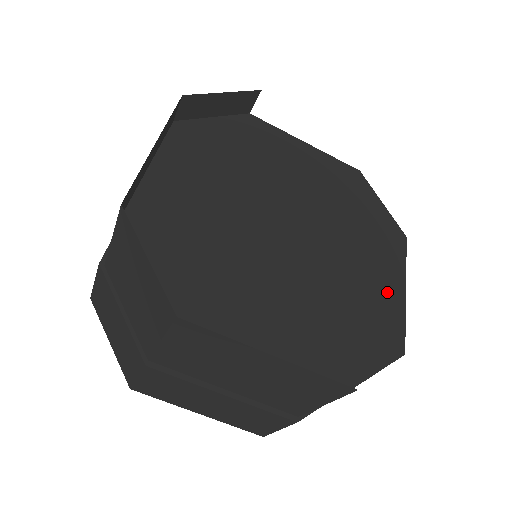
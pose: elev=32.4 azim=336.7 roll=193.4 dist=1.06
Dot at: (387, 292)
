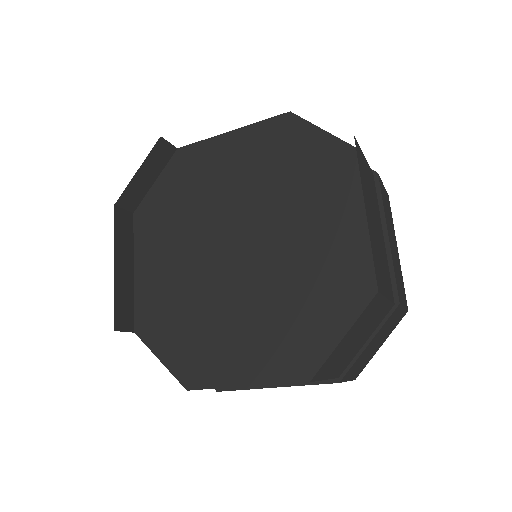
Dot at: (351, 238)
